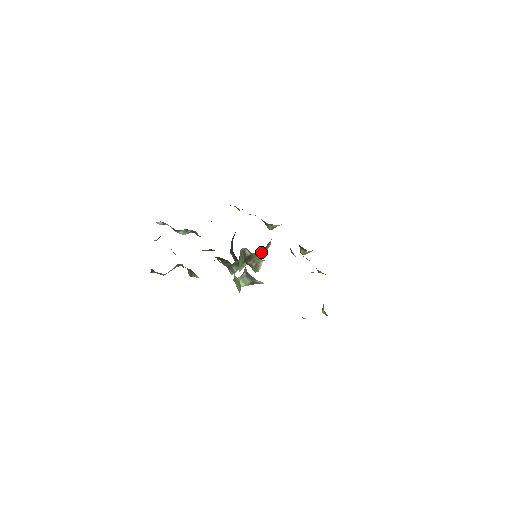
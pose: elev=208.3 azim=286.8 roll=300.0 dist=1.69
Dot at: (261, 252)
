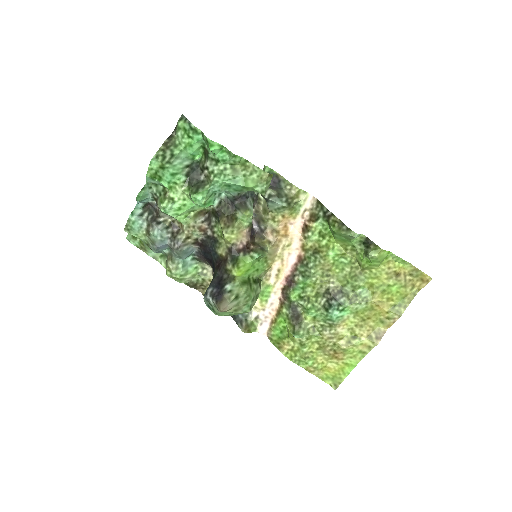
Dot at: (254, 281)
